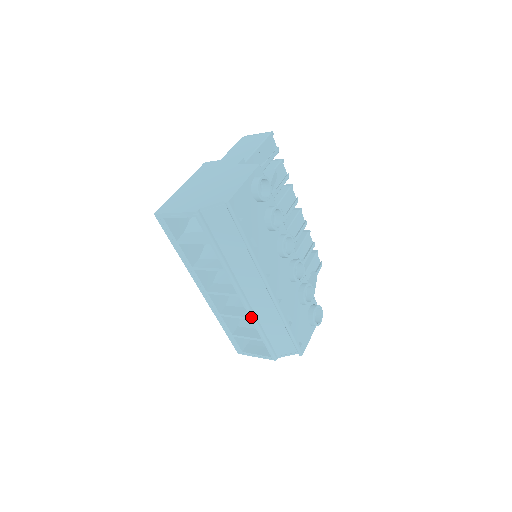
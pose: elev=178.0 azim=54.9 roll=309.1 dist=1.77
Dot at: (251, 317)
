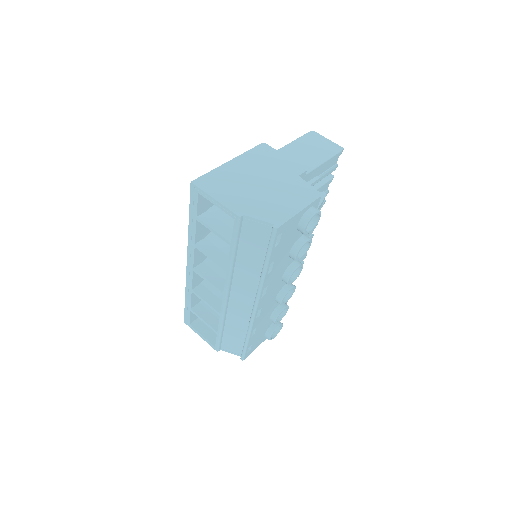
Dot at: (222, 314)
